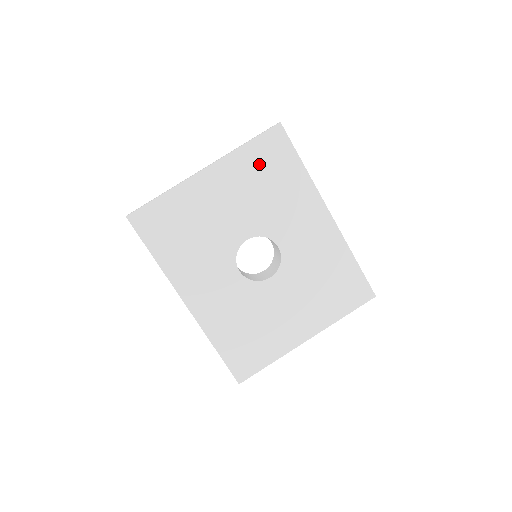
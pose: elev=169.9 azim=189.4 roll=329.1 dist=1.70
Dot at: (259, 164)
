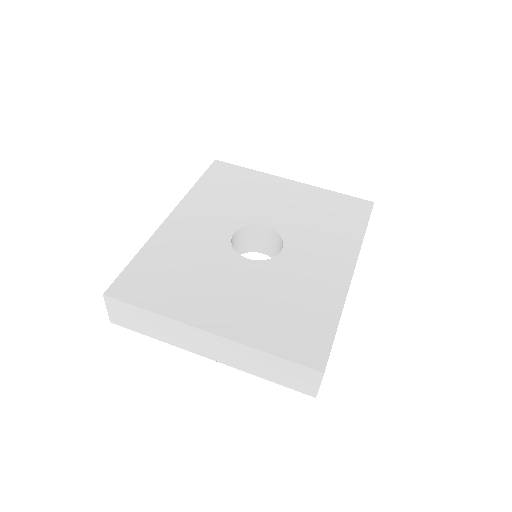
Dot at: (332, 205)
